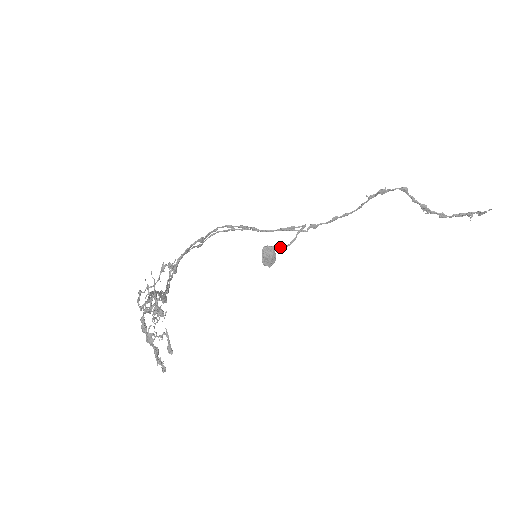
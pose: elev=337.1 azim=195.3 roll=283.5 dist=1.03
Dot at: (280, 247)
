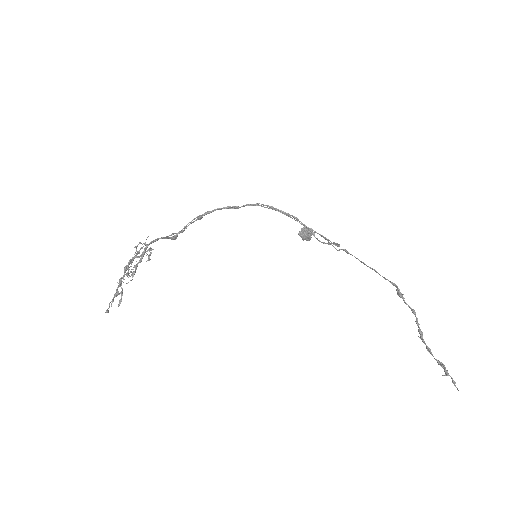
Dot at: (316, 238)
